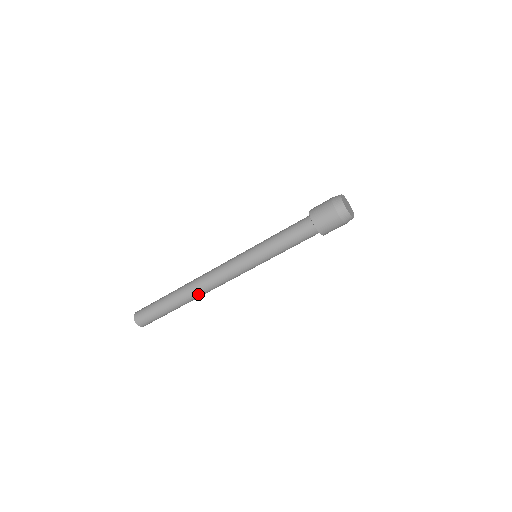
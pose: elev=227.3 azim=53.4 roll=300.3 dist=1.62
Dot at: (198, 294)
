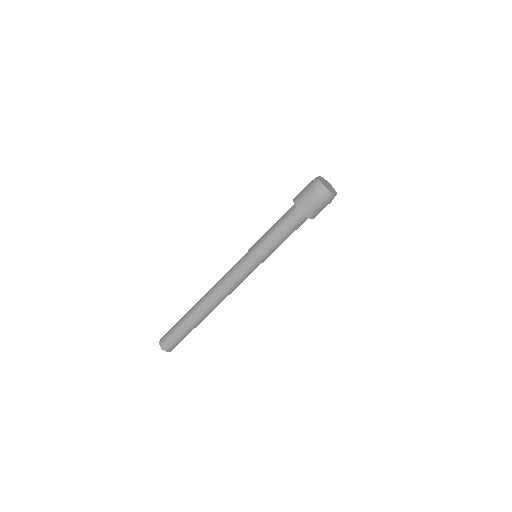
Dot at: (205, 300)
